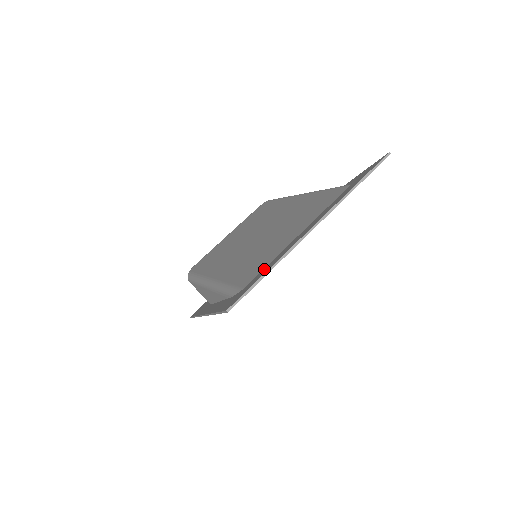
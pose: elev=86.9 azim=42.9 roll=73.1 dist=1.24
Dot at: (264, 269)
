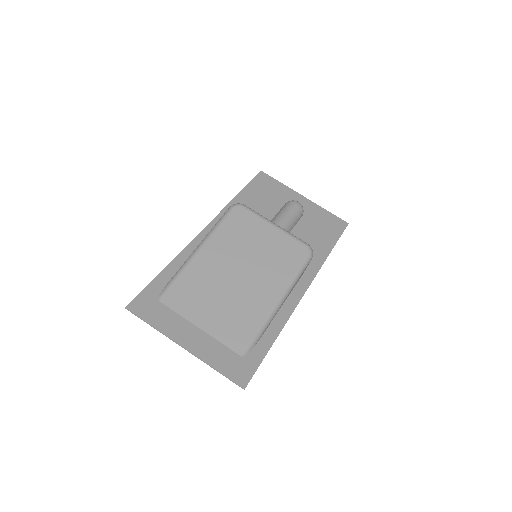
Dot at: (168, 314)
